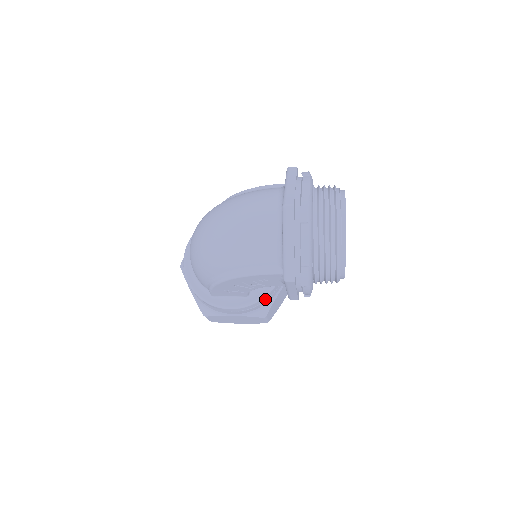
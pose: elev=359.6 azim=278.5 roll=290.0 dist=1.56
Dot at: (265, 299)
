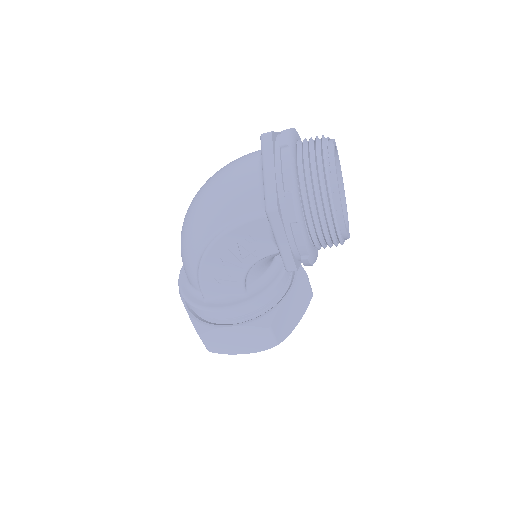
Dot at: (267, 301)
